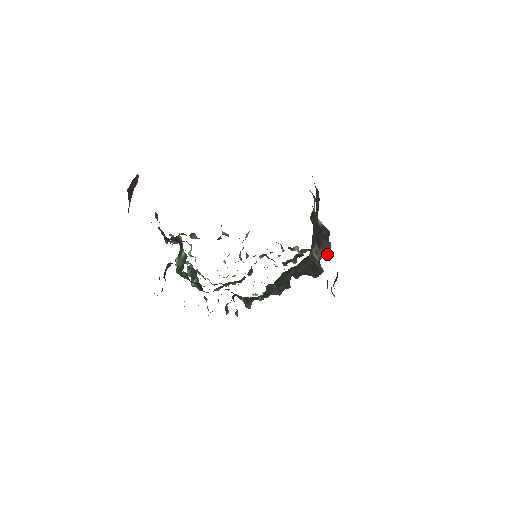
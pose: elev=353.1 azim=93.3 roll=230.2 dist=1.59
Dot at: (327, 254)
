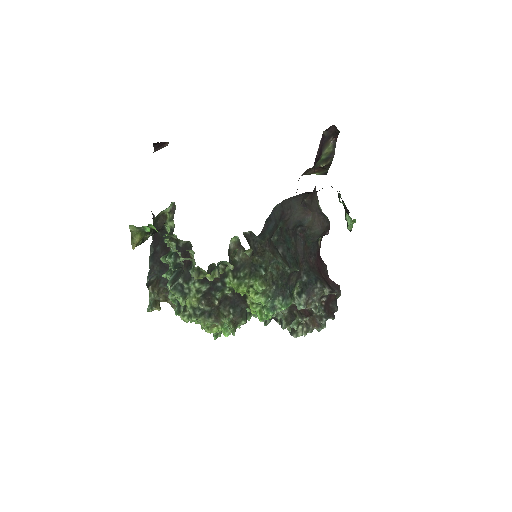
Dot at: (337, 290)
